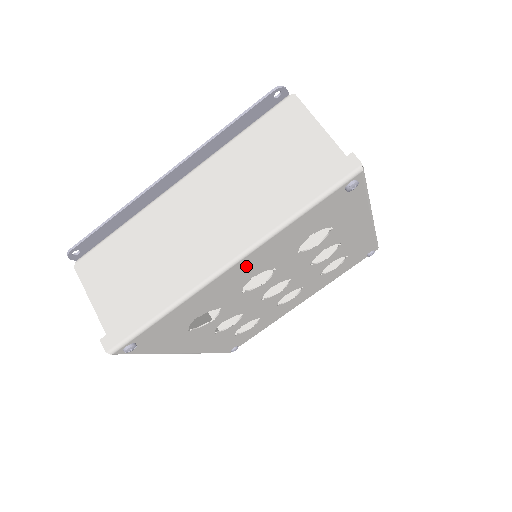
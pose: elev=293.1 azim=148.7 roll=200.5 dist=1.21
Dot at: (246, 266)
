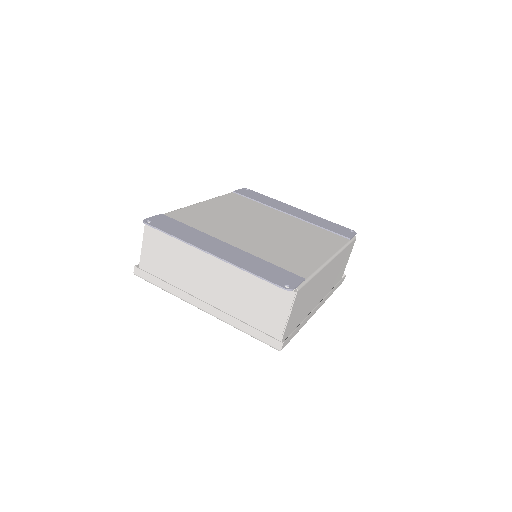
Dot at: occluded
